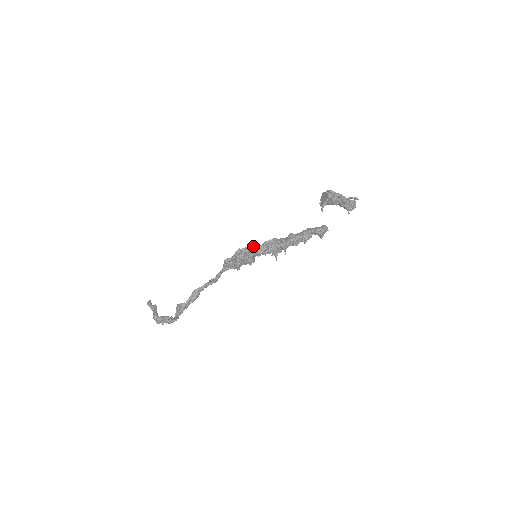
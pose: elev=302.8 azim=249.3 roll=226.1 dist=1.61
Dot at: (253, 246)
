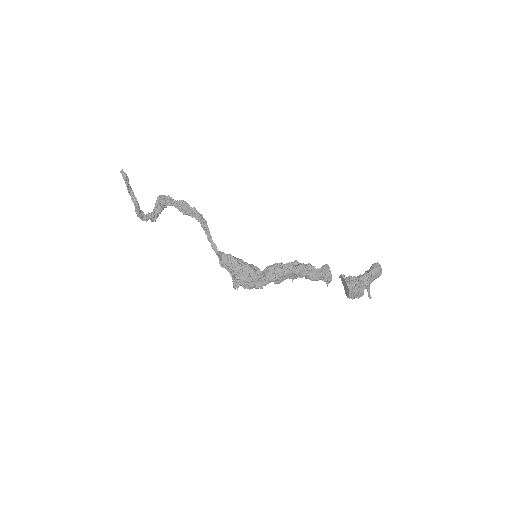
Dot at: (252, 288)
